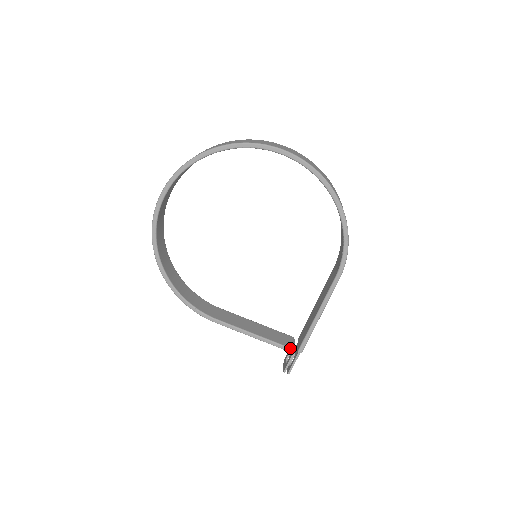
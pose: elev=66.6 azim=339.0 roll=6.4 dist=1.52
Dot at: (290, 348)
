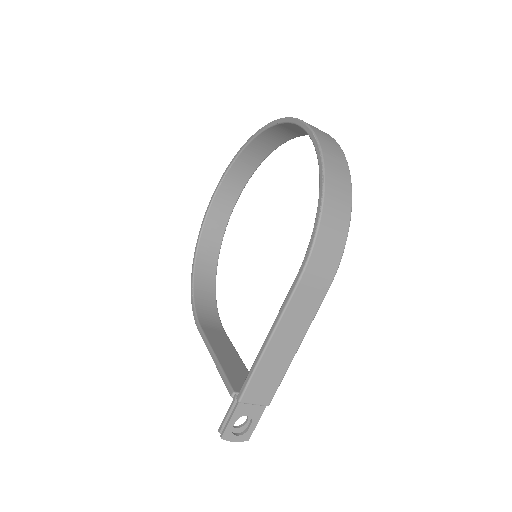
Dot at: (232, 389)
